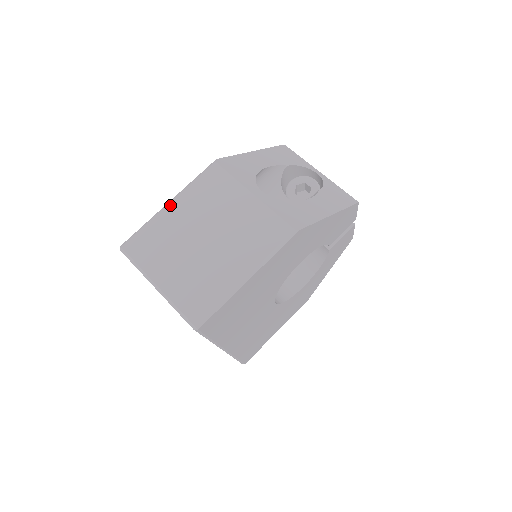
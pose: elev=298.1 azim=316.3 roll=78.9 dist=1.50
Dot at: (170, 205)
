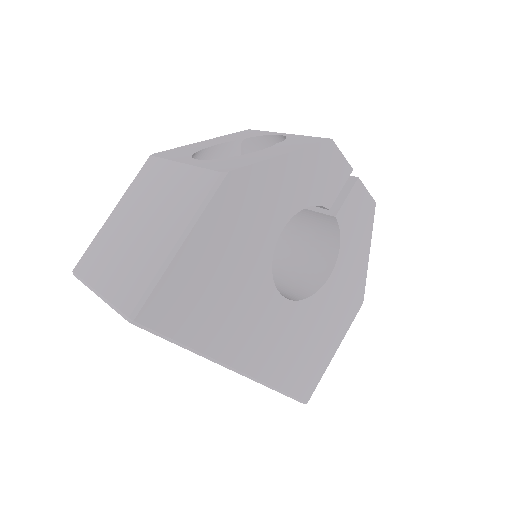
Dot at: (113, 213)
